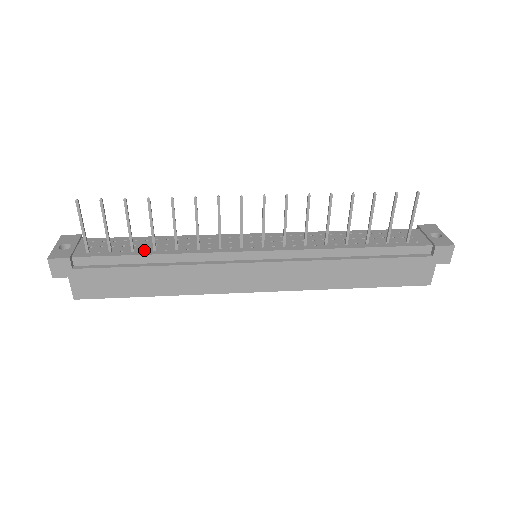
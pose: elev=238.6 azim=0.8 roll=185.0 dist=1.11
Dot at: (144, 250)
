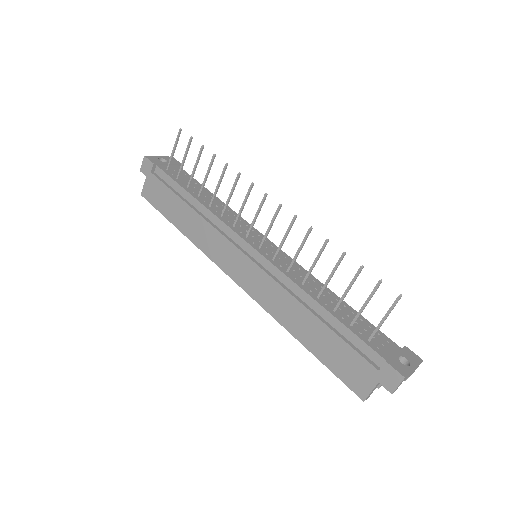
Dot at: (194, 192)
